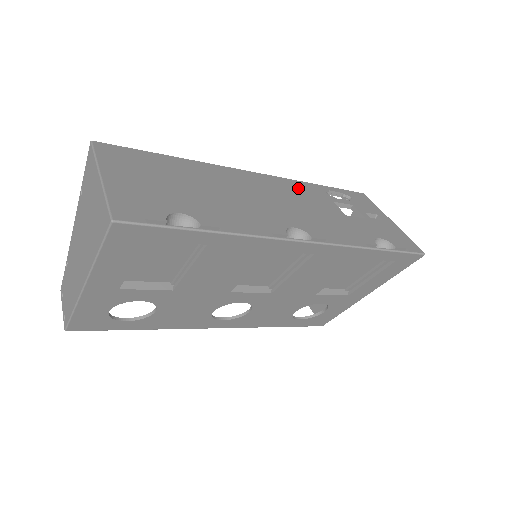
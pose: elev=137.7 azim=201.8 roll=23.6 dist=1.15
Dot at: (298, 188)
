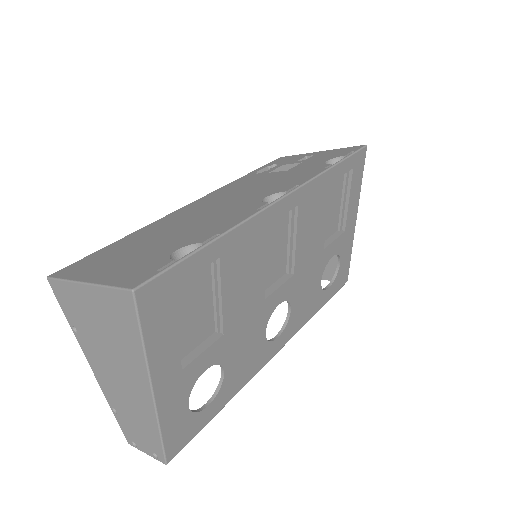
Dot at: (235, 186)
